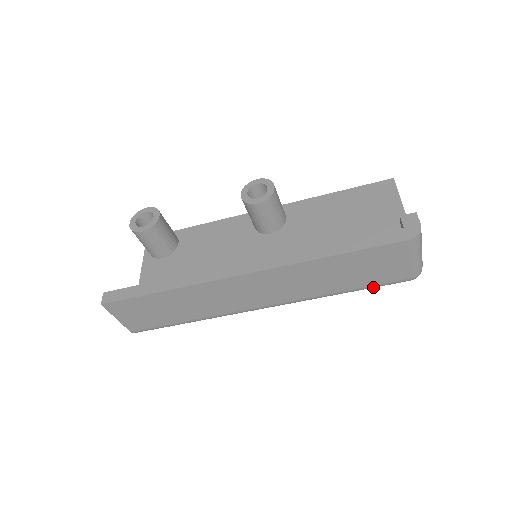
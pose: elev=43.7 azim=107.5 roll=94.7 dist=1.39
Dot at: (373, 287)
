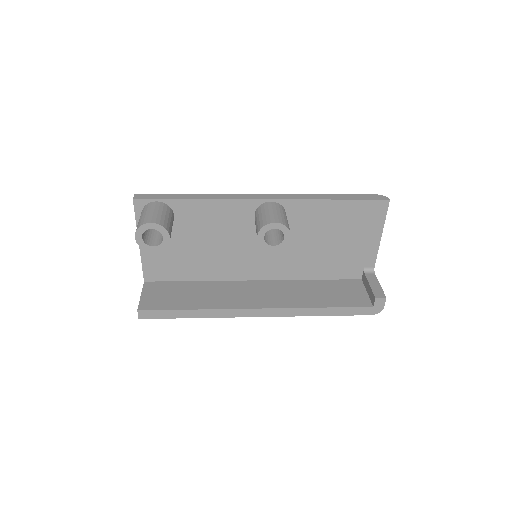
Dot at: occluded
